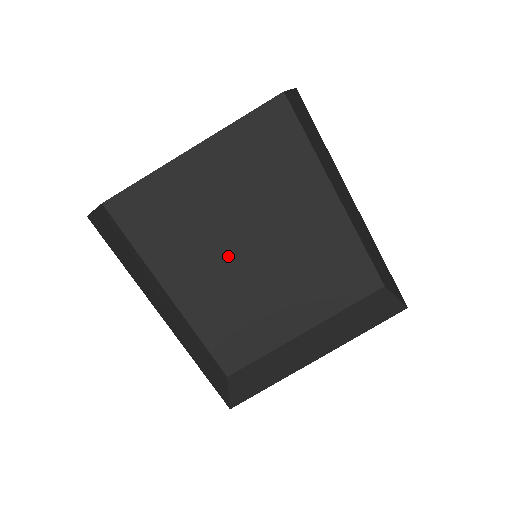
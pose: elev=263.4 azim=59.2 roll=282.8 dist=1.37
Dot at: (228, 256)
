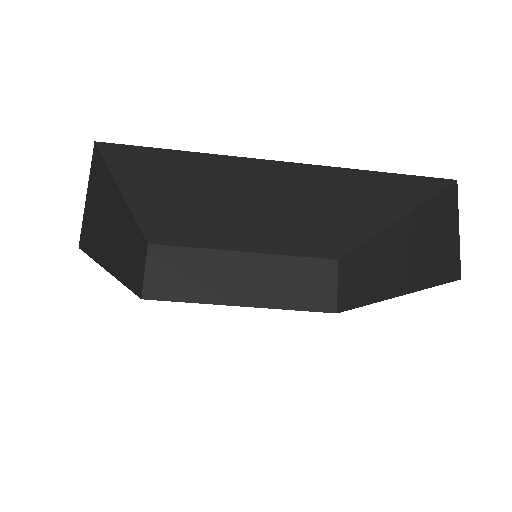
Dot at: (226, 216)
